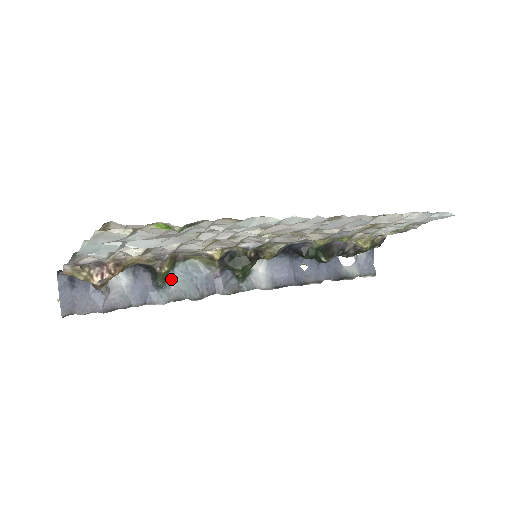
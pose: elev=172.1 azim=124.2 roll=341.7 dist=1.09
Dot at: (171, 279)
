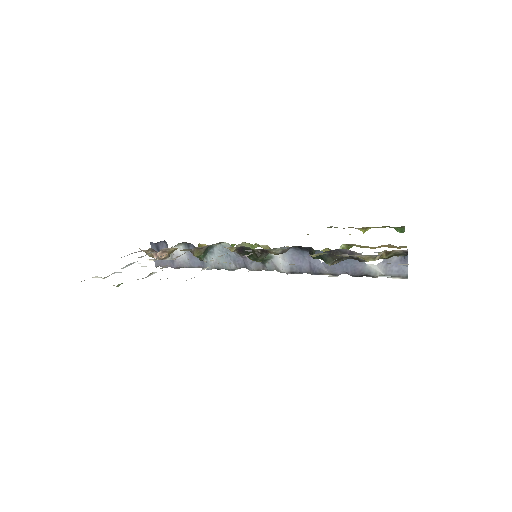
Dot at: (212, 255)
